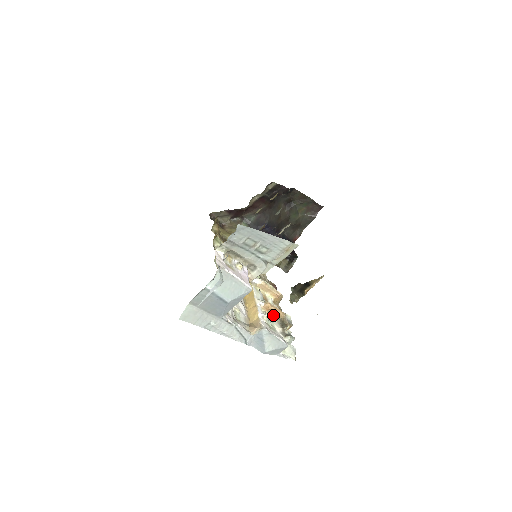
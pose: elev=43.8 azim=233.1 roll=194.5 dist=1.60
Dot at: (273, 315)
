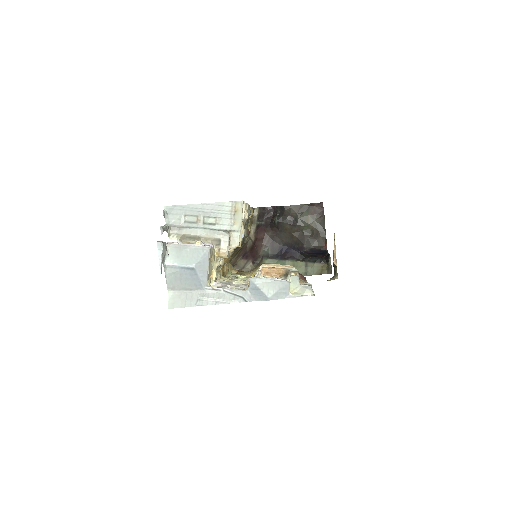
Dot at: (277, 277)
